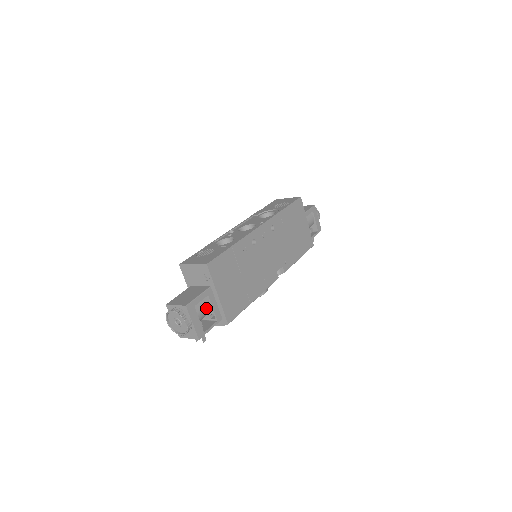
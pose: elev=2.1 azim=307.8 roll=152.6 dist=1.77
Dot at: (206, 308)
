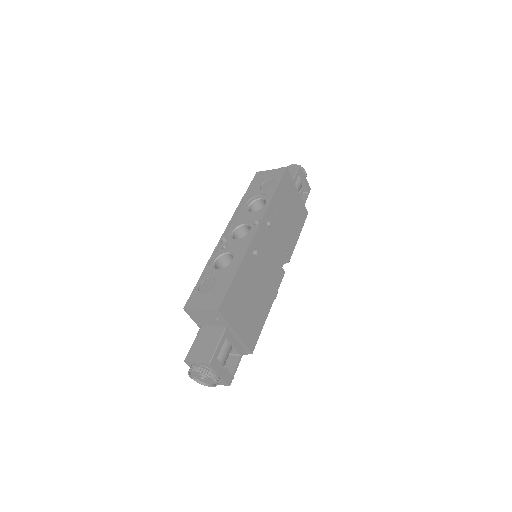
Dot at: (227, 350)
